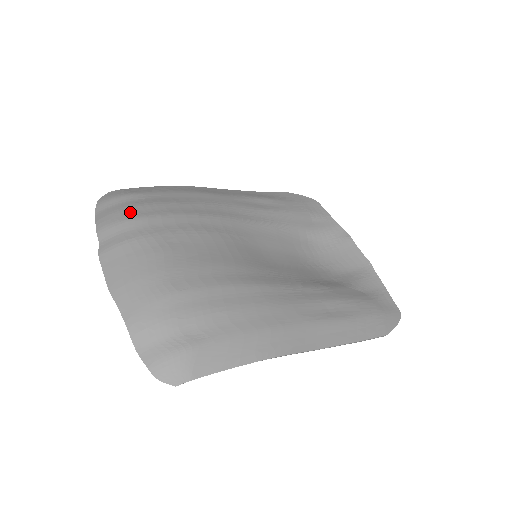
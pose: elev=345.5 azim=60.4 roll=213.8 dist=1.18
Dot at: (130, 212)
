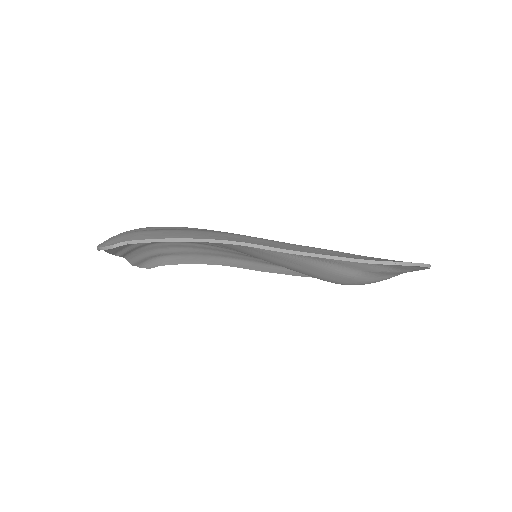
Dot at: (152, 245)
